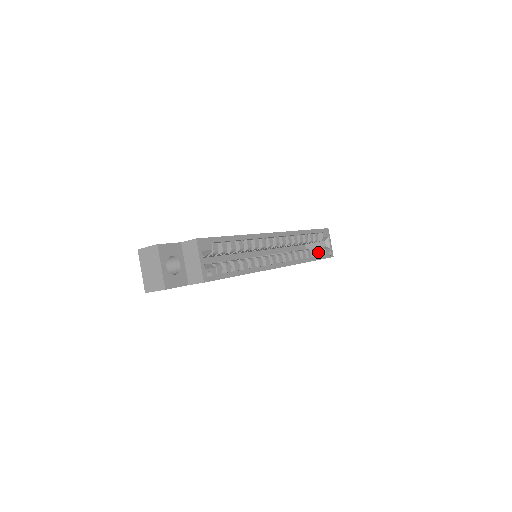
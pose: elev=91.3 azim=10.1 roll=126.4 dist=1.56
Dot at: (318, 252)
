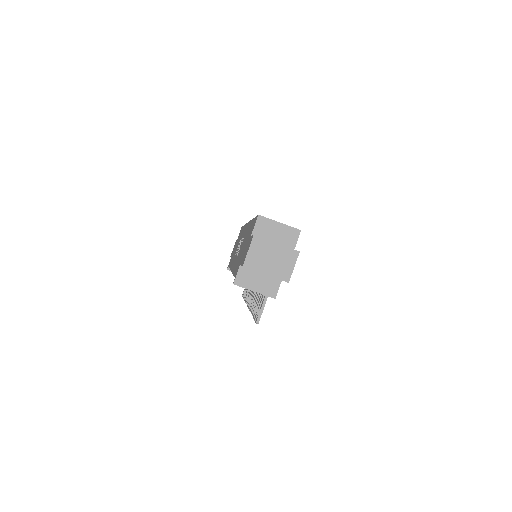
Dot at: occluded
